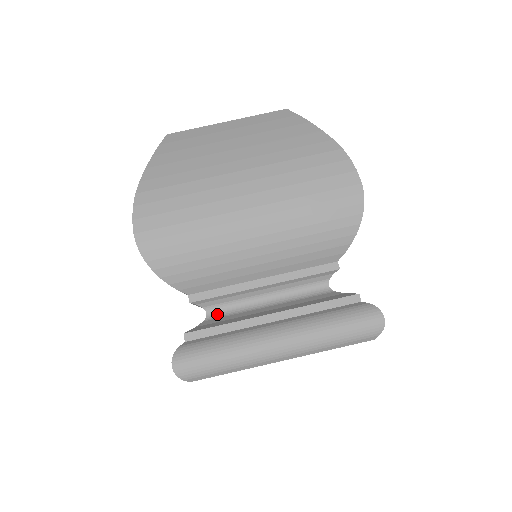
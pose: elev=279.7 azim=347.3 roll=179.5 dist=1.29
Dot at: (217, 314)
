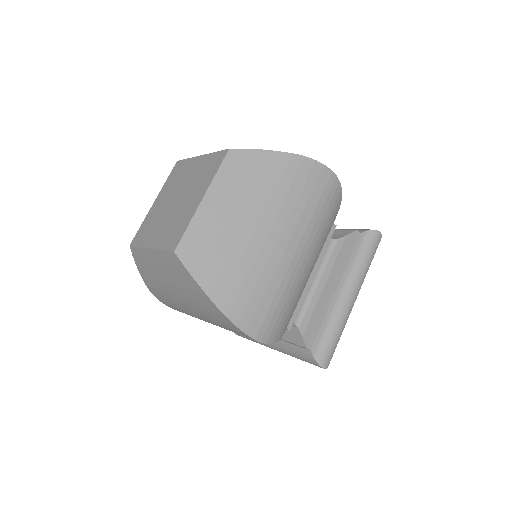
Dot at: (300, 317)
